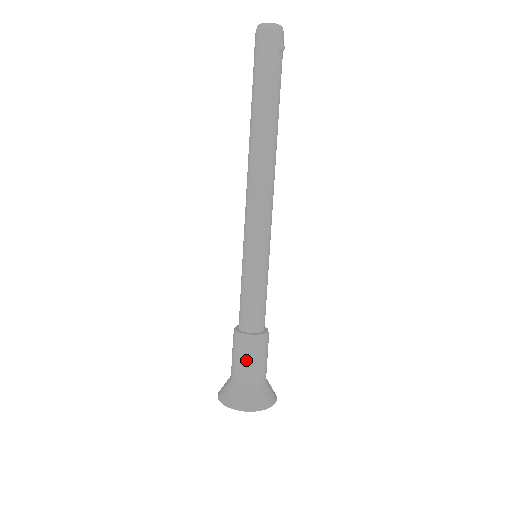
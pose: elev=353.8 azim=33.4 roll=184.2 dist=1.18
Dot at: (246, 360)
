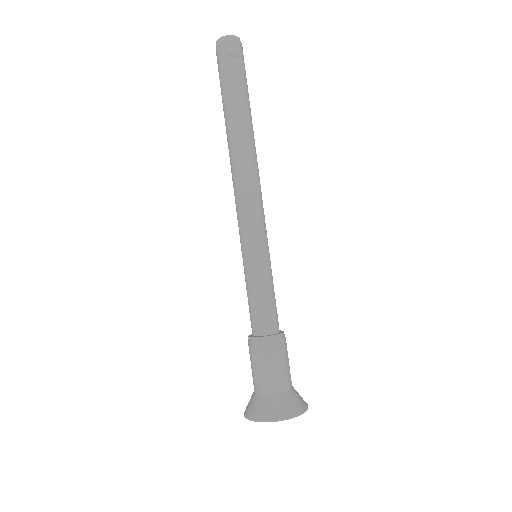
Dot at: (254, 365)
